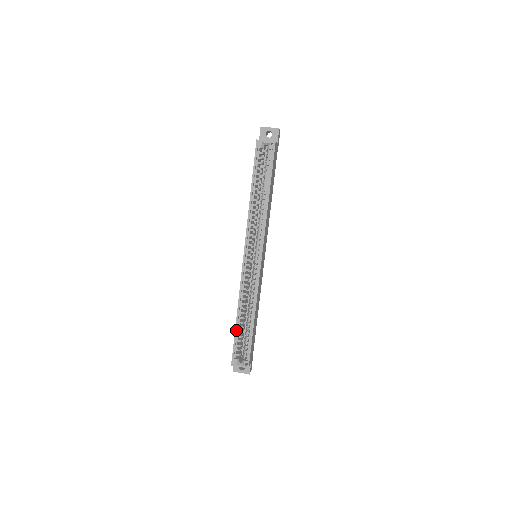
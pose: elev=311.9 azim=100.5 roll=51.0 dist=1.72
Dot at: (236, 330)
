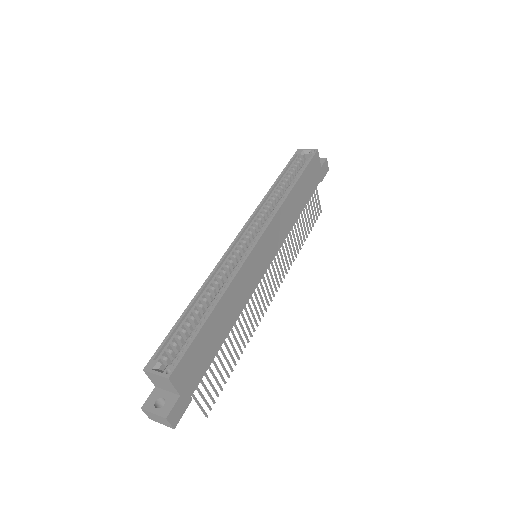
Dot at: (181, 317)
